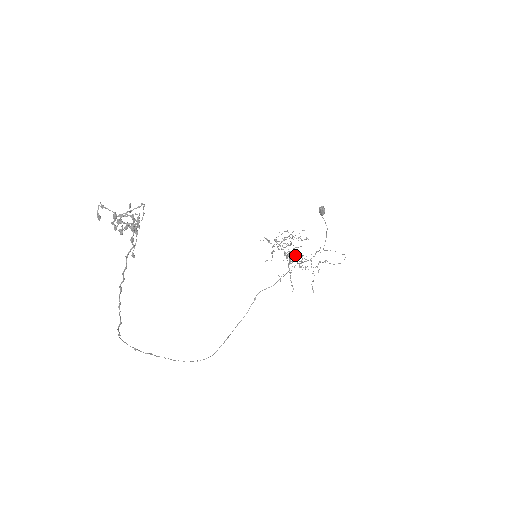
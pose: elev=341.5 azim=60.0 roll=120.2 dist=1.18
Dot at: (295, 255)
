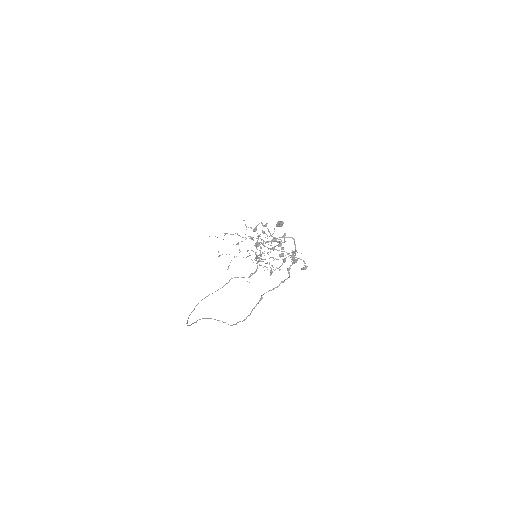
Dot at: occluded
